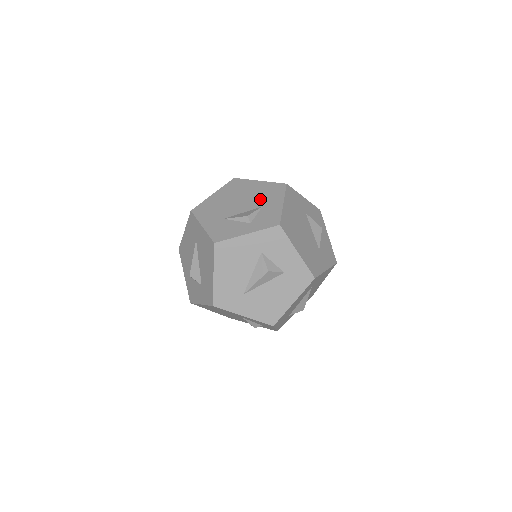
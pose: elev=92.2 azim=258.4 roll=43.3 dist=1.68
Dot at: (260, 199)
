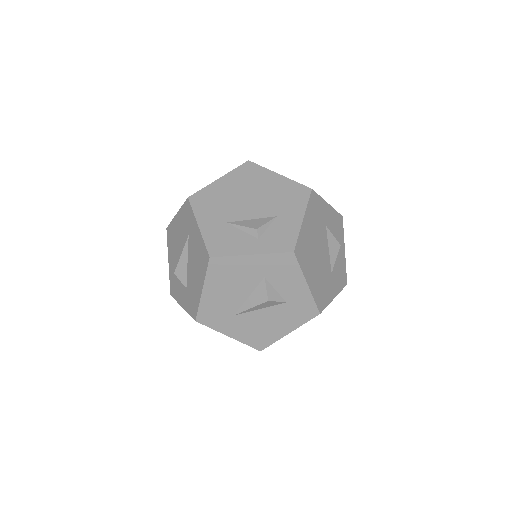
Dot at: (276, 204)
